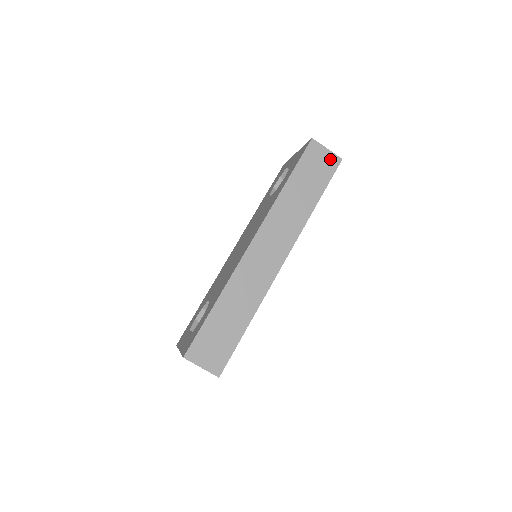
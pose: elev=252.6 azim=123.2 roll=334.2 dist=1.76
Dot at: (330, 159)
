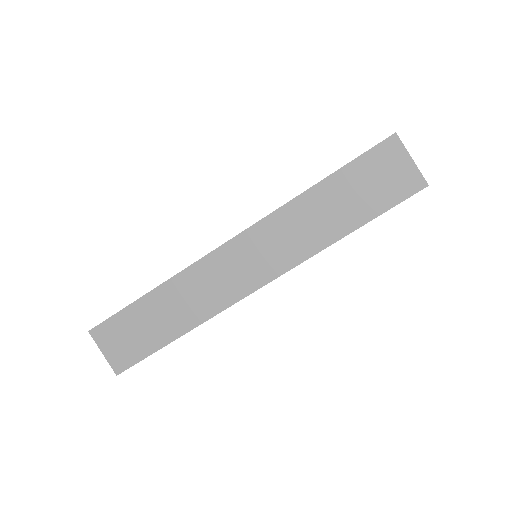
Dot at: (408, 177)
